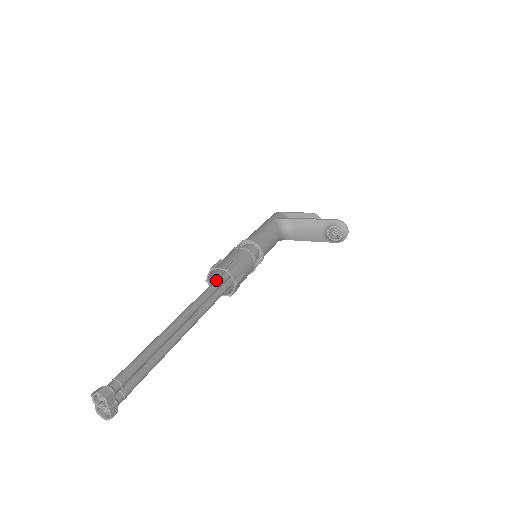
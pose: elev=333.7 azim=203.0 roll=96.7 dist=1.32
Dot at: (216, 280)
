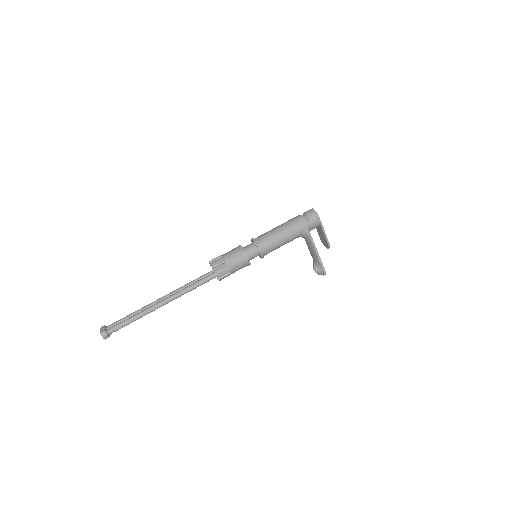
Dot at: (208, 279)
